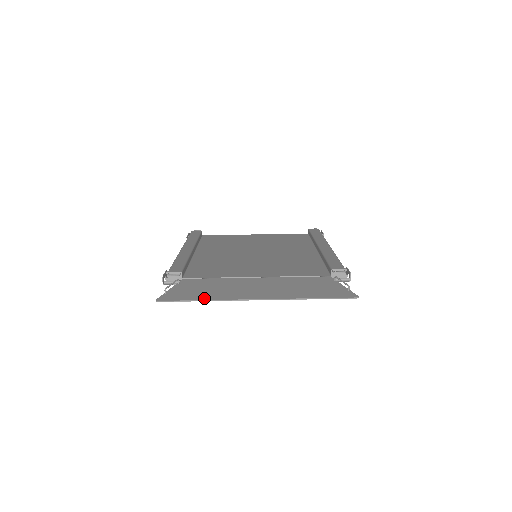
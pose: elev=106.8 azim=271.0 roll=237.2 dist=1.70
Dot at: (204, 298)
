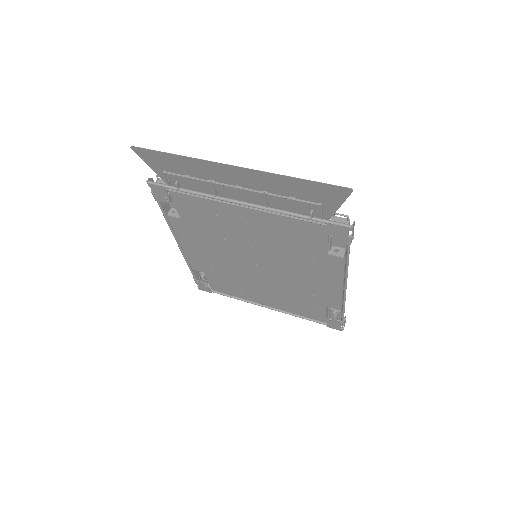
Dot at: (178, 157)
